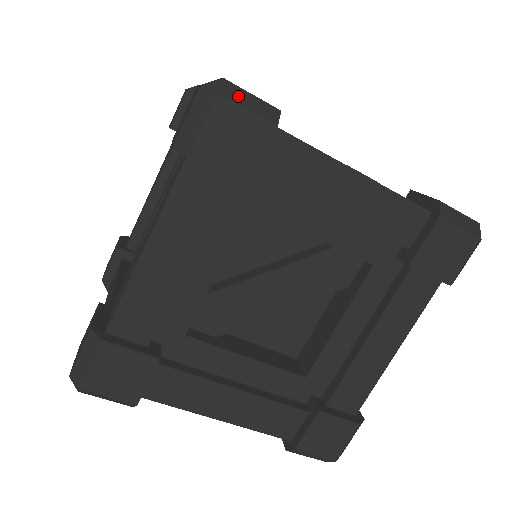
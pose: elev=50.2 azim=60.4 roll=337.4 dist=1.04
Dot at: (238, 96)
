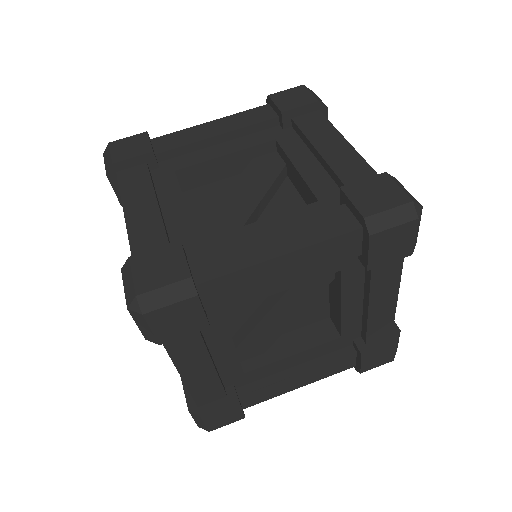
Dot at: occluded
